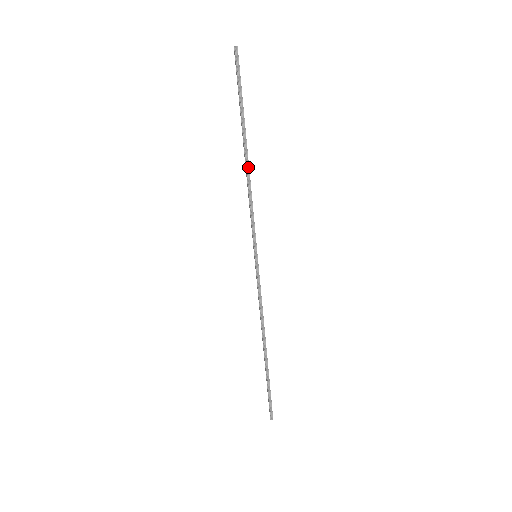
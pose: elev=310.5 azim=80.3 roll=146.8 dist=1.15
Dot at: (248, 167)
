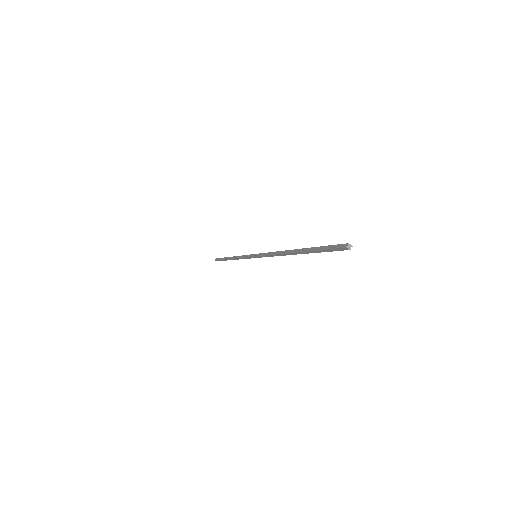
Dot at: (289, 254)
